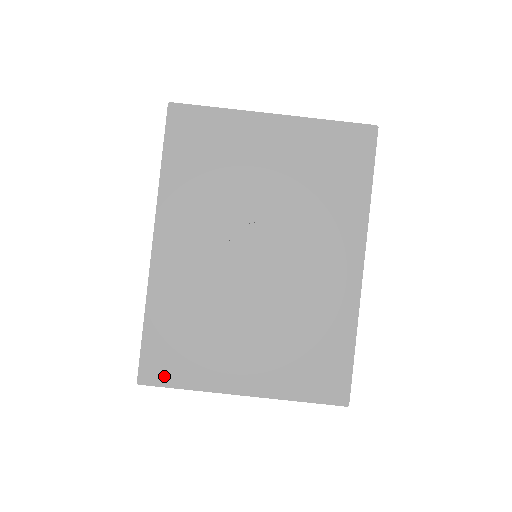
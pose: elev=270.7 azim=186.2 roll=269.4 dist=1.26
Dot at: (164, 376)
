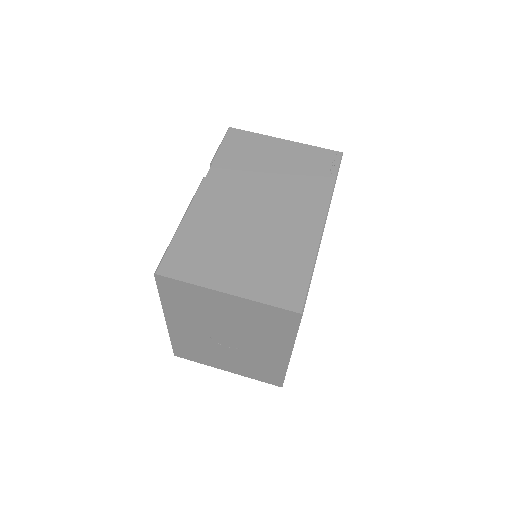
Dot at: (187, 357)
